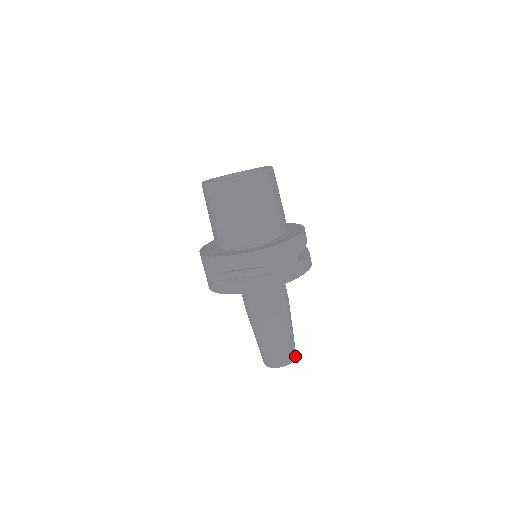
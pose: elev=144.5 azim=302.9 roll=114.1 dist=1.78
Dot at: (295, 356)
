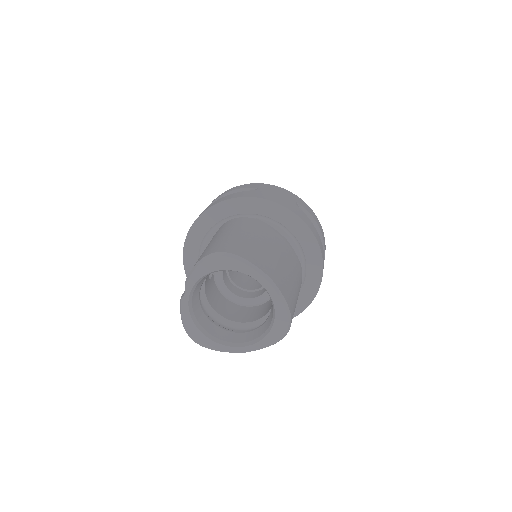
Dot at: occluded
